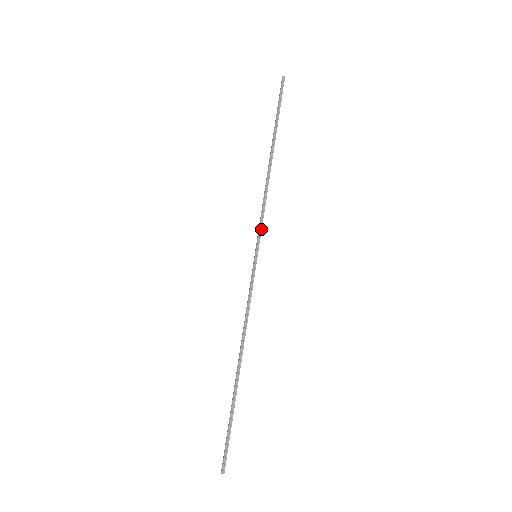
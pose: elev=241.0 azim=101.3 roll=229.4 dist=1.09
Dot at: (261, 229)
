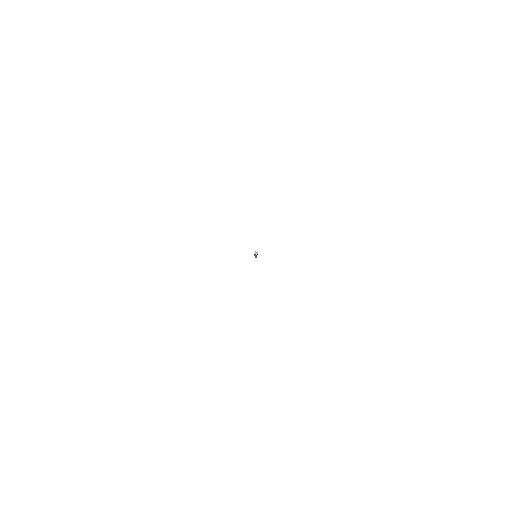
Dot at: occluded
